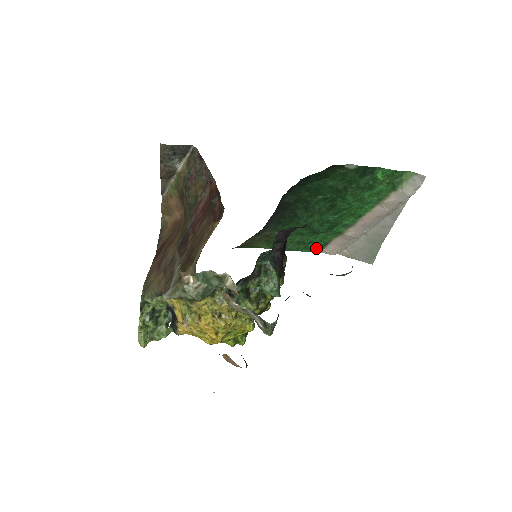
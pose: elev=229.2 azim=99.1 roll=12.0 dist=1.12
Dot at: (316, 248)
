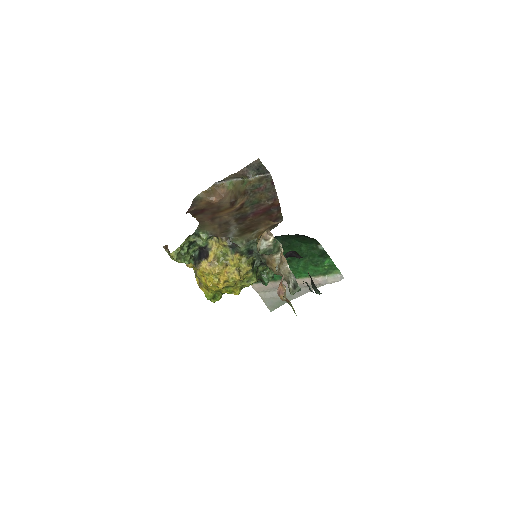
Dot at: occluded
